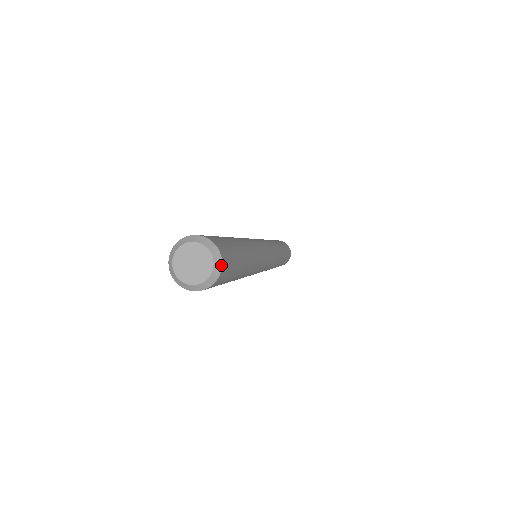
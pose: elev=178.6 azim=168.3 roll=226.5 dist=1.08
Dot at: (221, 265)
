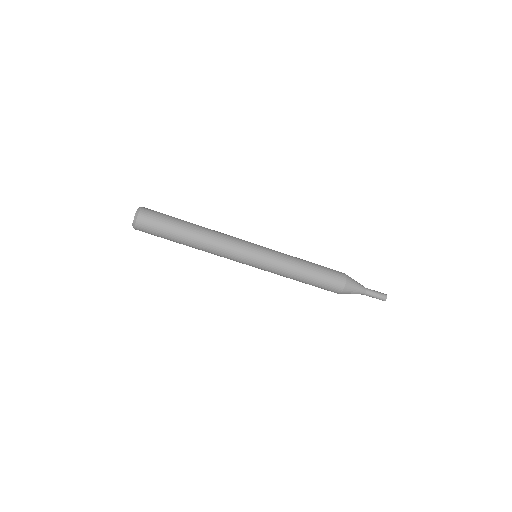
Dot at: (141, 207)
